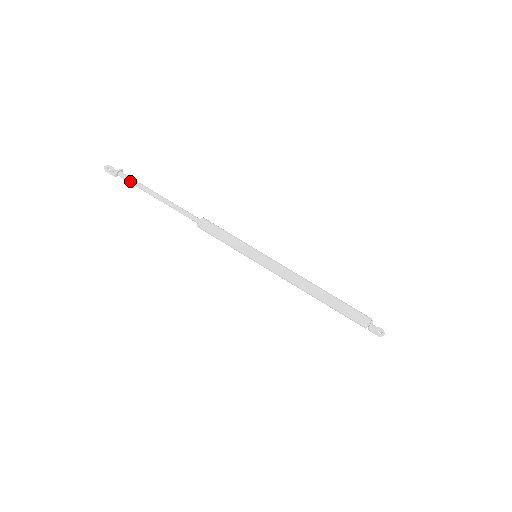
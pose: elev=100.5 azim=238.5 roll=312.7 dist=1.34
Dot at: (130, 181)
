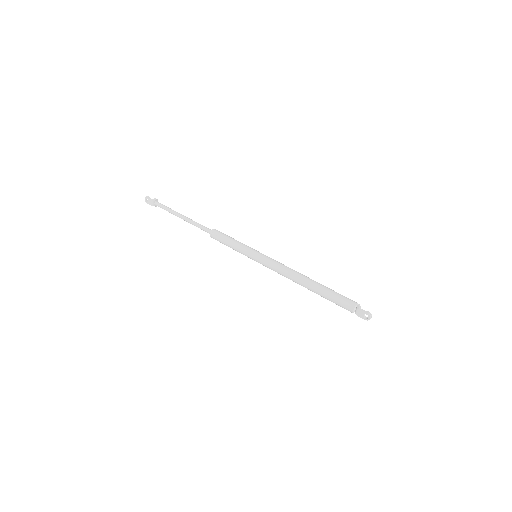
Dot at: (164, 205)
